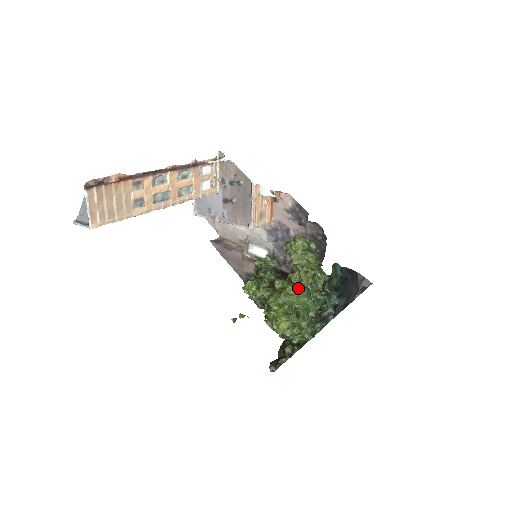
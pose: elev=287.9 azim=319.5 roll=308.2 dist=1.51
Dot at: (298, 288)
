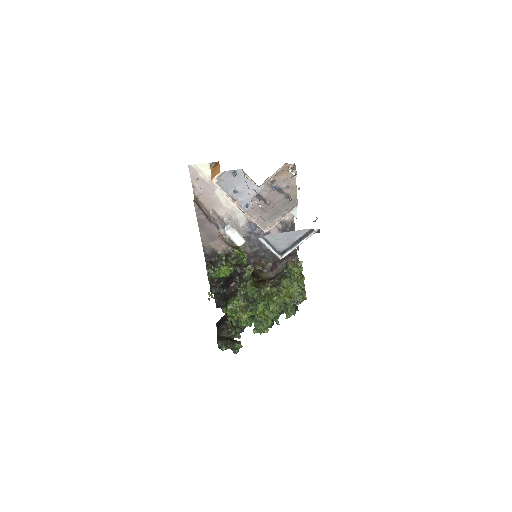
Dot at: (280, 299)
